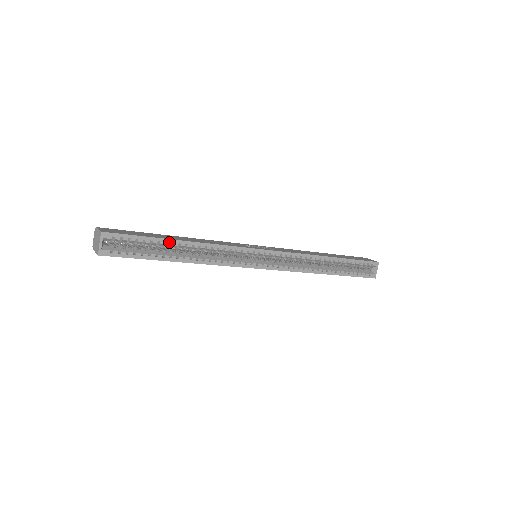
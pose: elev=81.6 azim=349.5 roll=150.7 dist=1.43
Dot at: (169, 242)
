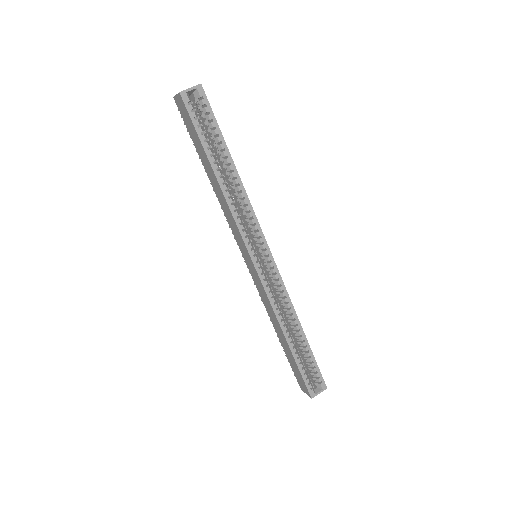
Dot at: (226, 152)
